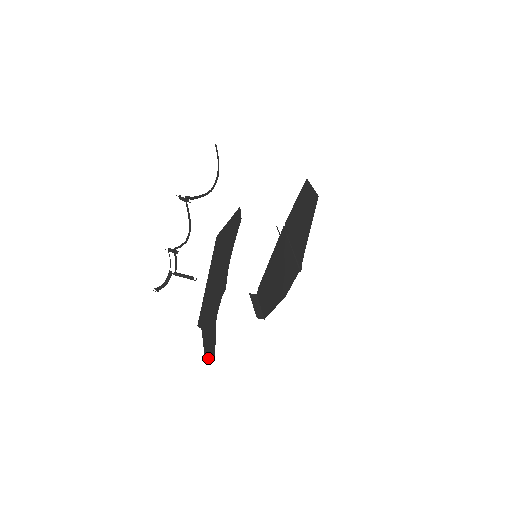
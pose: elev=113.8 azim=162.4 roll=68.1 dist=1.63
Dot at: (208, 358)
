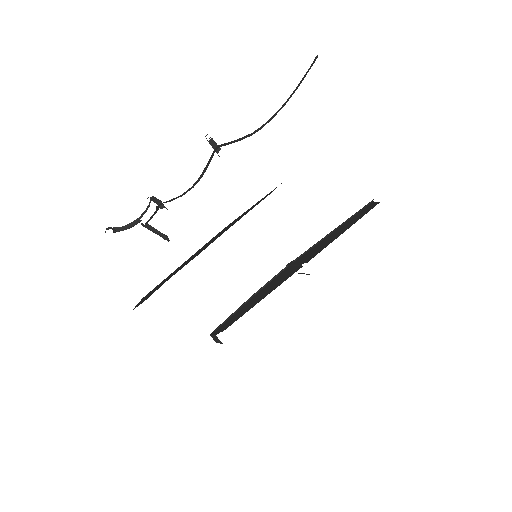
Dot at: occluded
